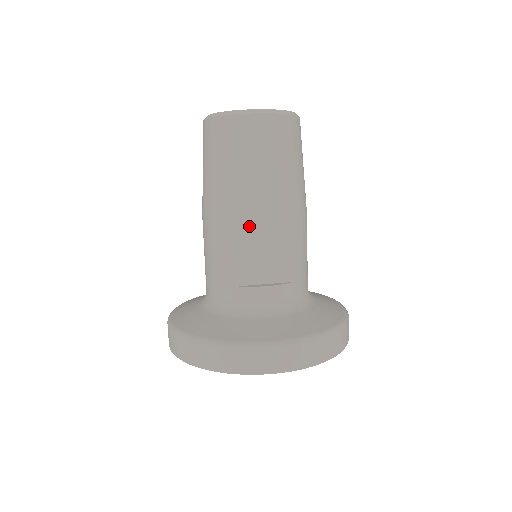
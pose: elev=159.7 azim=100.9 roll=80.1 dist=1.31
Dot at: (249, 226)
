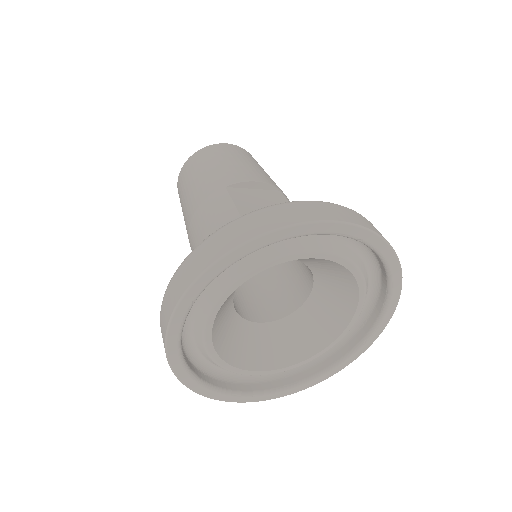
Dot at: (241, 191)
